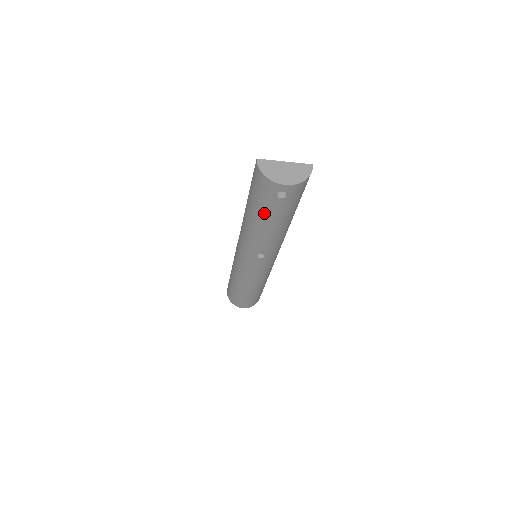
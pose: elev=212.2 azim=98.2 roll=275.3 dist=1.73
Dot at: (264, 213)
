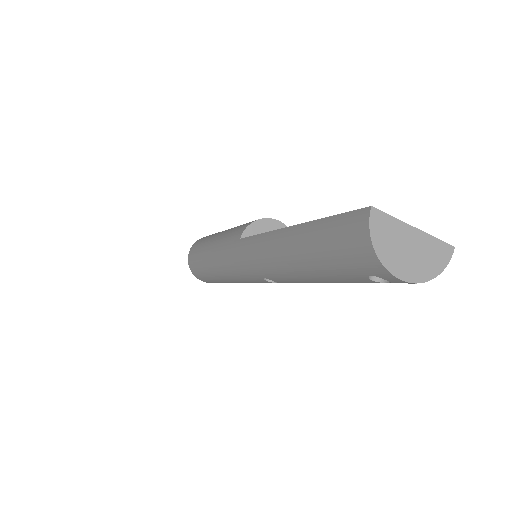
Dot at: (323, 270)
